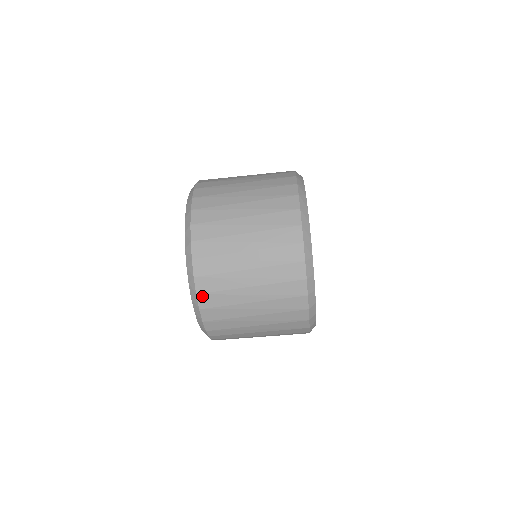
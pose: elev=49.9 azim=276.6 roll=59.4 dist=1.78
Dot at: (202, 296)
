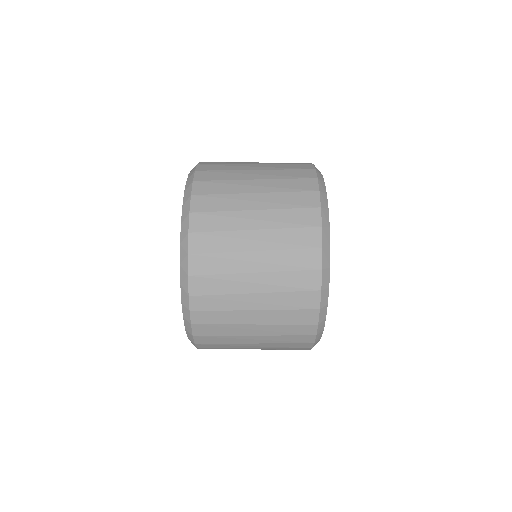
Dot at: (195, 236)
